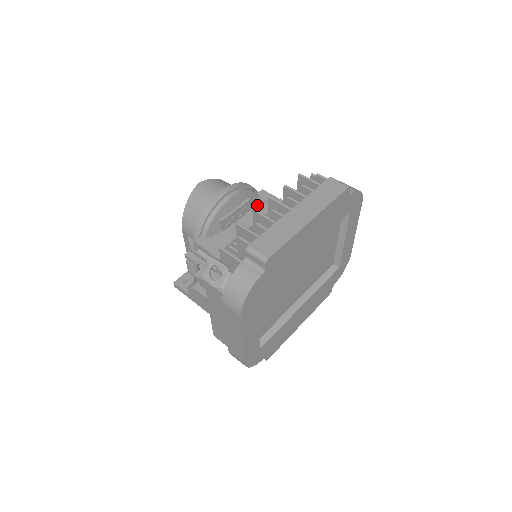
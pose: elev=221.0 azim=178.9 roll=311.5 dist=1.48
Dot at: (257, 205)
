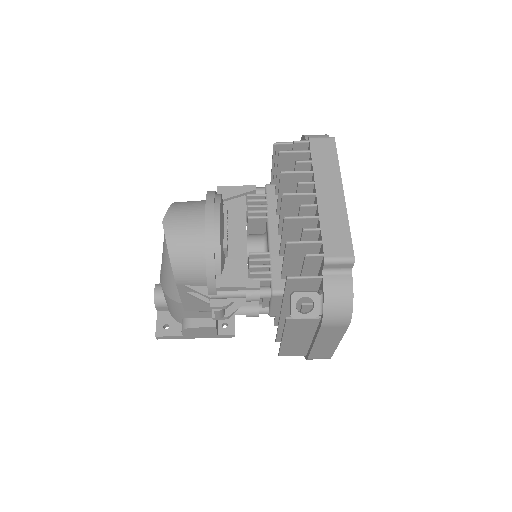
Dot at: (228, 206)
